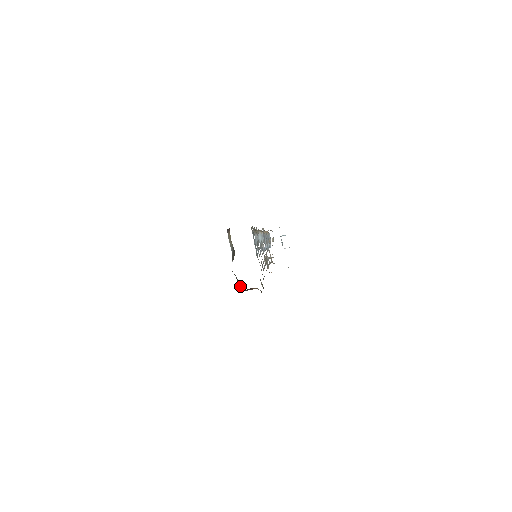
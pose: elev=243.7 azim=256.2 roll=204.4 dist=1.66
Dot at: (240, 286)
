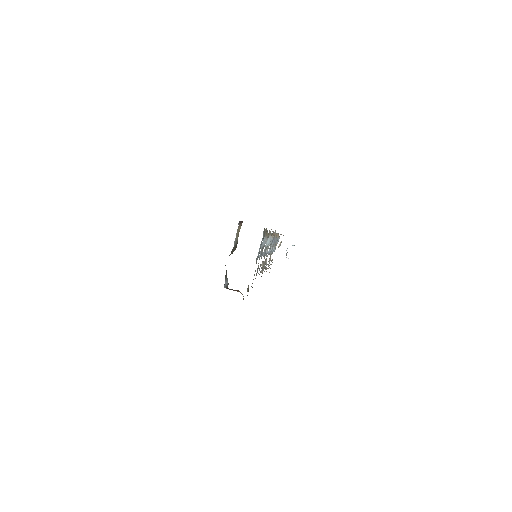
Dot at: (226, 282)
